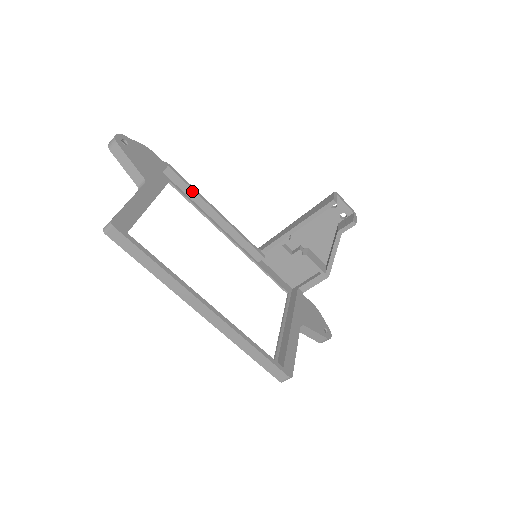
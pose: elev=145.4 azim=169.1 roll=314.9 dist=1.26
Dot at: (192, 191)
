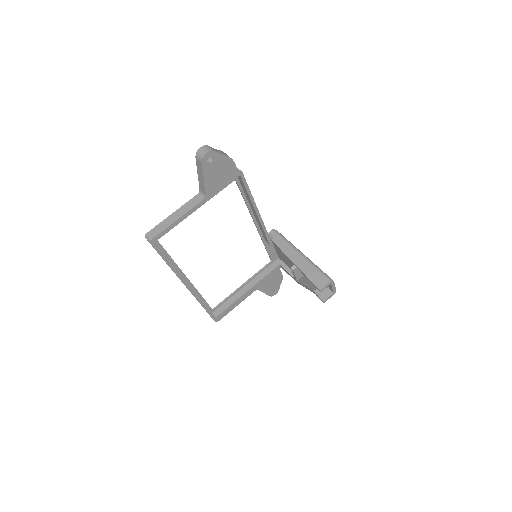
Dot at: (248, 194)
